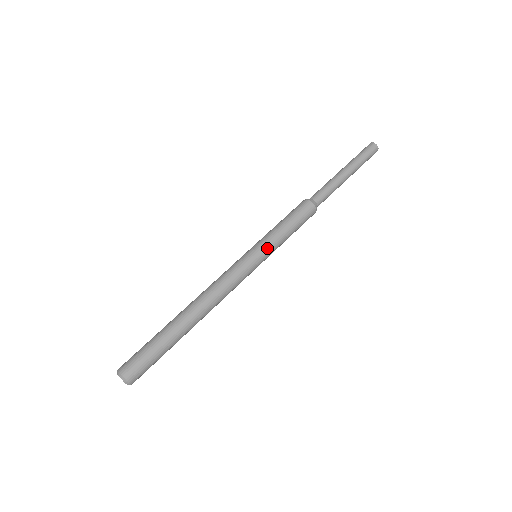
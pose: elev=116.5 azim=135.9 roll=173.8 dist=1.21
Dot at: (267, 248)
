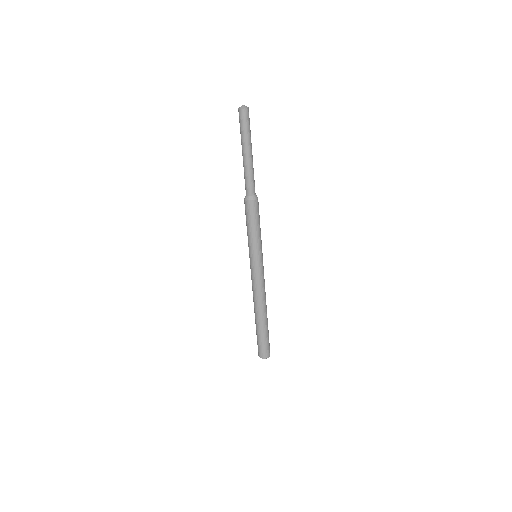
Dot at: occluded
